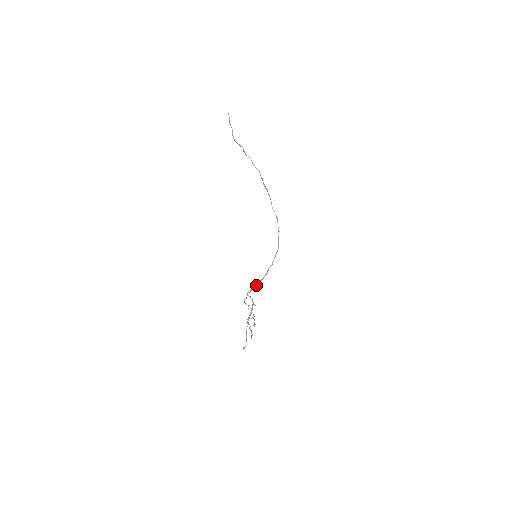
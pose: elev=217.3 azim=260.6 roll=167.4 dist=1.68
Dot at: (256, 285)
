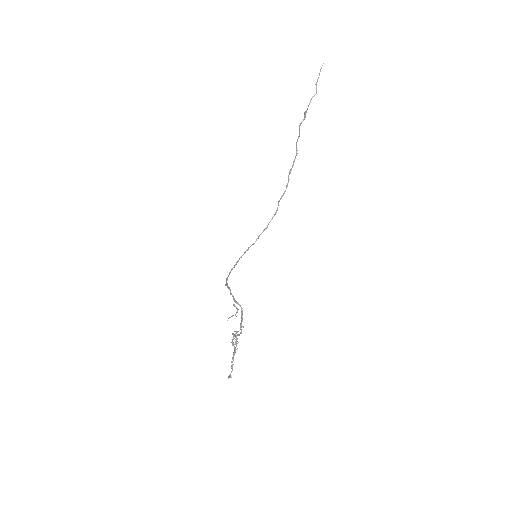
Dot at: (227, 280)
